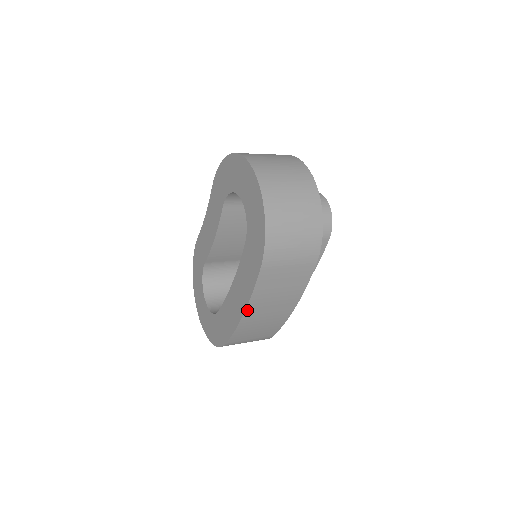
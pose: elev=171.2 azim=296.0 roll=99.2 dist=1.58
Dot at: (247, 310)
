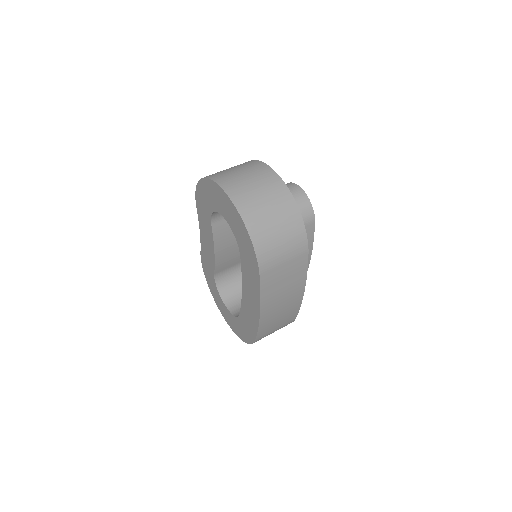
Dot at: (262, 311)
